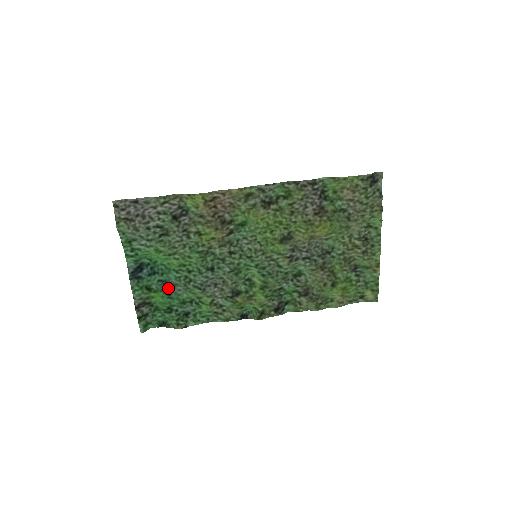
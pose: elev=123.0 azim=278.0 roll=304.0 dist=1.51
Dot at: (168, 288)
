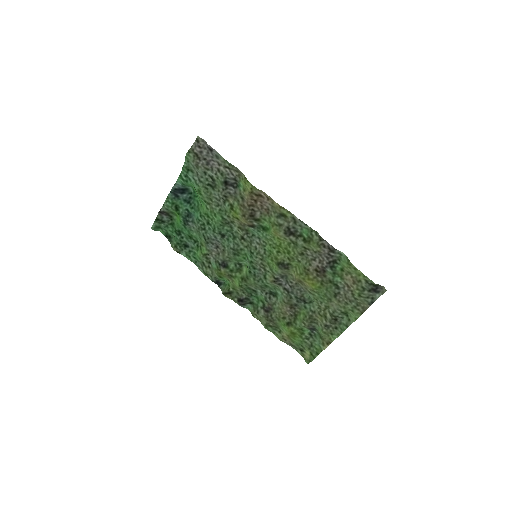
Dot at: (188, 219)
